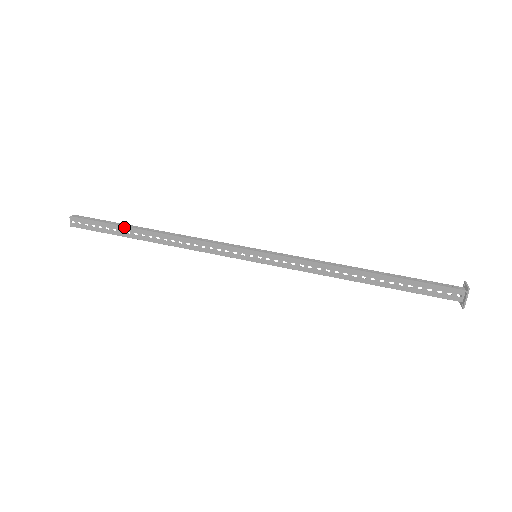
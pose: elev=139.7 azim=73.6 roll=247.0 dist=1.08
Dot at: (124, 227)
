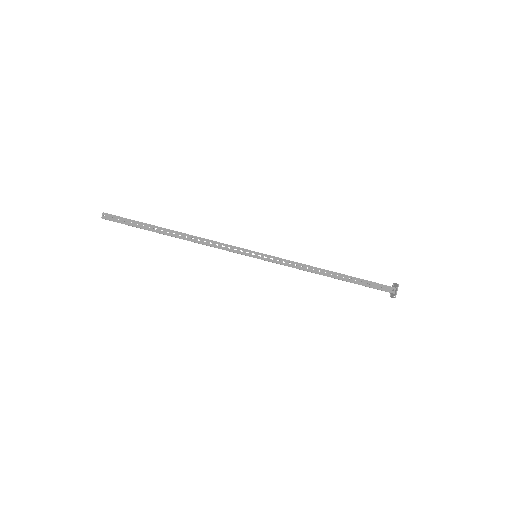
Dot at: occluded
